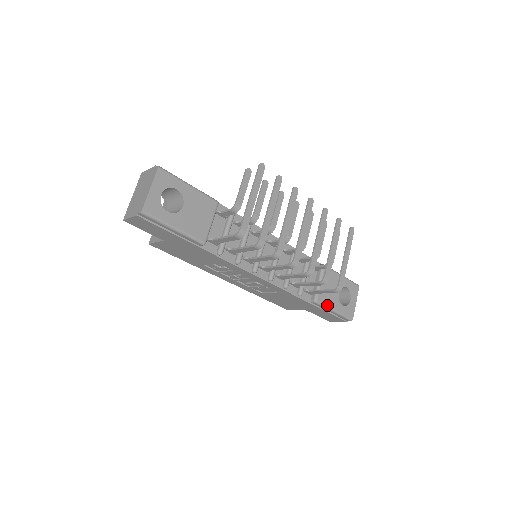
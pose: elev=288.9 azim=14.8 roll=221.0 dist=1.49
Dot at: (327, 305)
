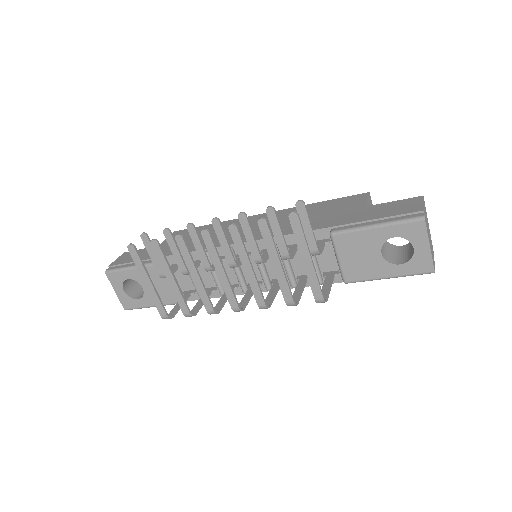
Dot at: (367, 278)
